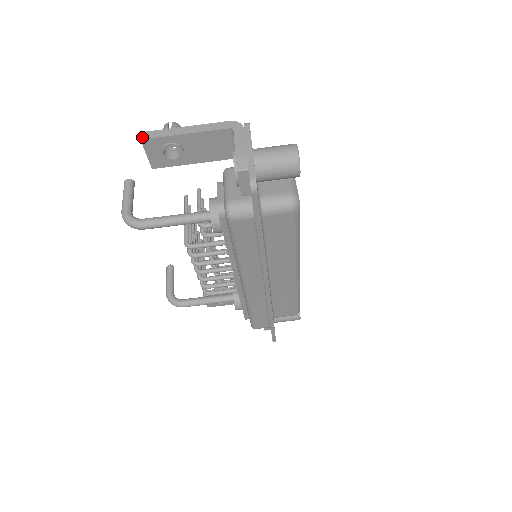
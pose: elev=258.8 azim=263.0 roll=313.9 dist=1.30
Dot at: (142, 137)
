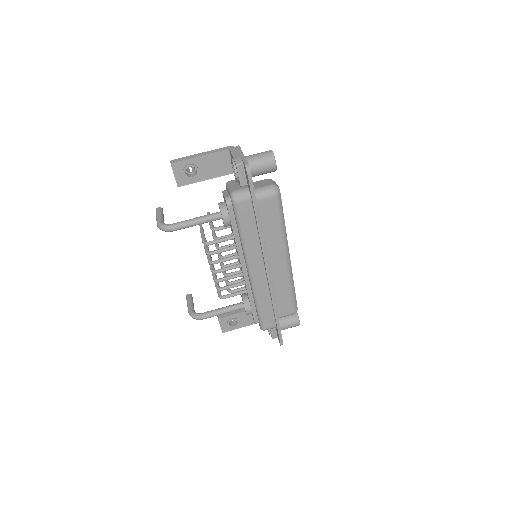
Dot at: (171, 162)
